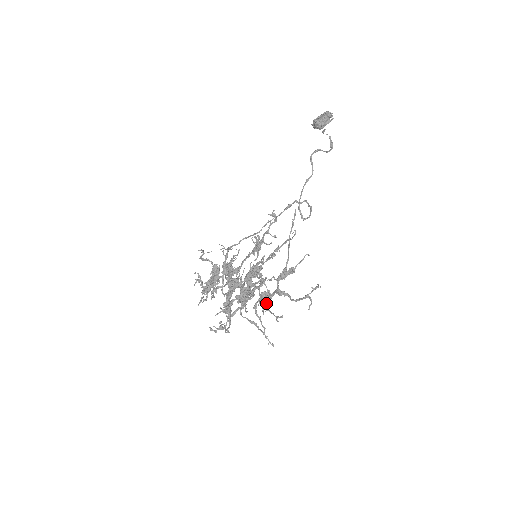
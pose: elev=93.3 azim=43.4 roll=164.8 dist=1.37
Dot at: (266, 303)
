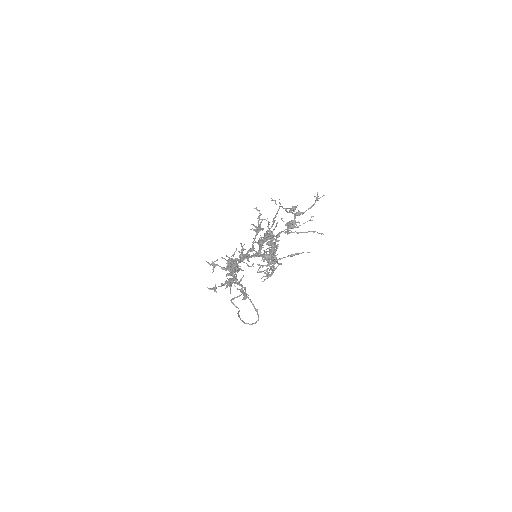
Dot at: (294, 225)
